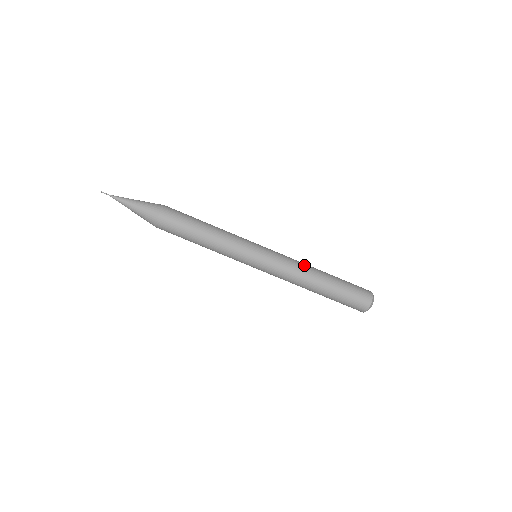
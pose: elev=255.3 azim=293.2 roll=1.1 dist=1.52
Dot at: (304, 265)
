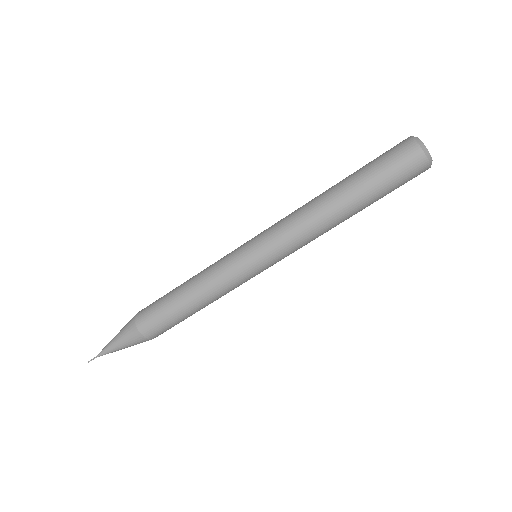
Dot at: (307, 211)
